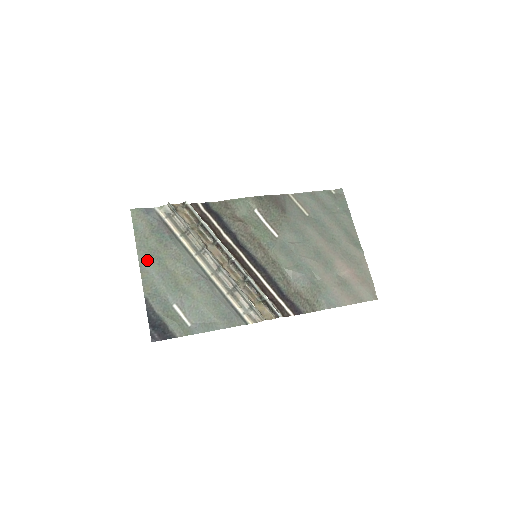
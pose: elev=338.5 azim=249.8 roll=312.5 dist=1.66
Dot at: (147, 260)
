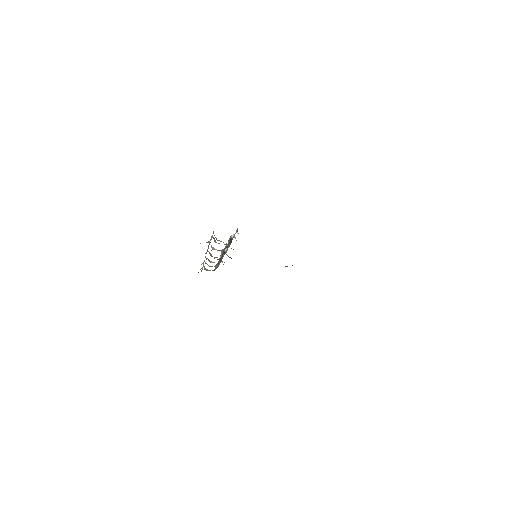
Dot at: occluded
